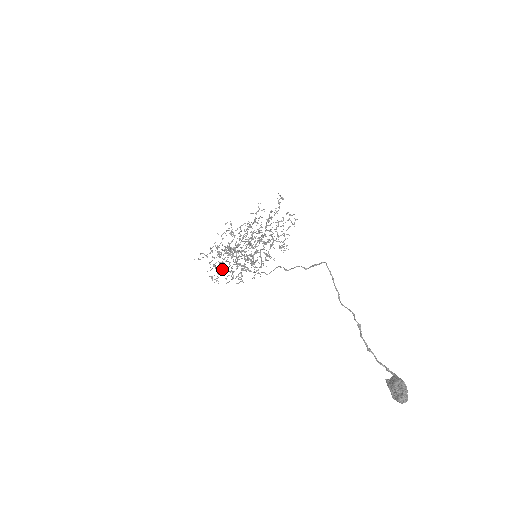
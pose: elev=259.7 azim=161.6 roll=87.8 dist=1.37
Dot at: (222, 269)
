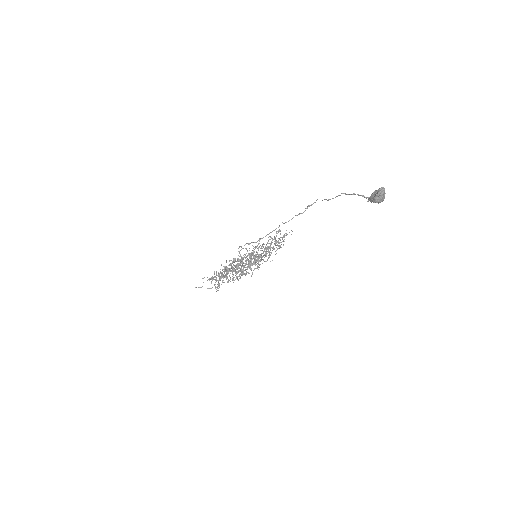
Dot at: (224, 271)
